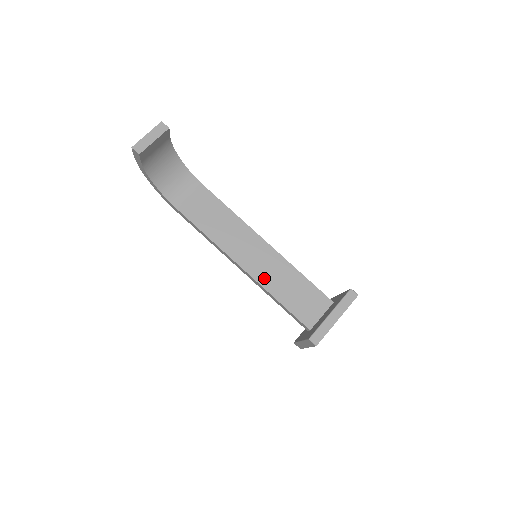
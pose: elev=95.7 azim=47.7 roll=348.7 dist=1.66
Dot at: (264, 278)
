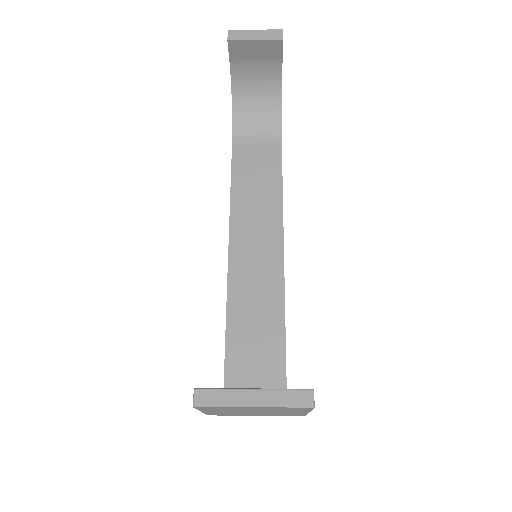
Dot at: (239, 286)
